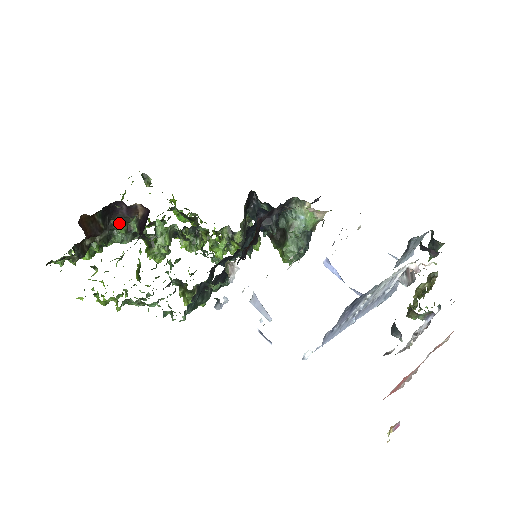
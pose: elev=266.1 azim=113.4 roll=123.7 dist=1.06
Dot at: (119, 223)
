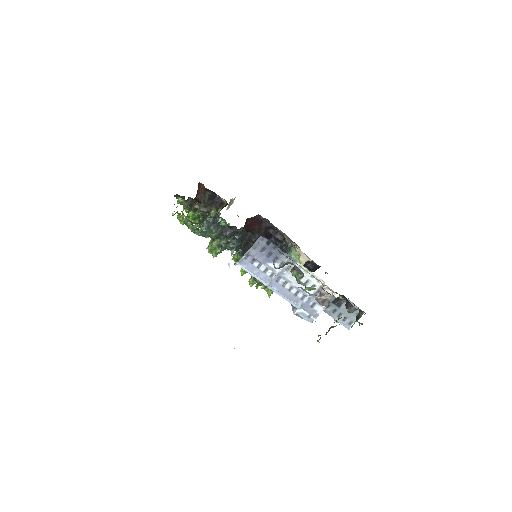
Dot at: (214, 210)
